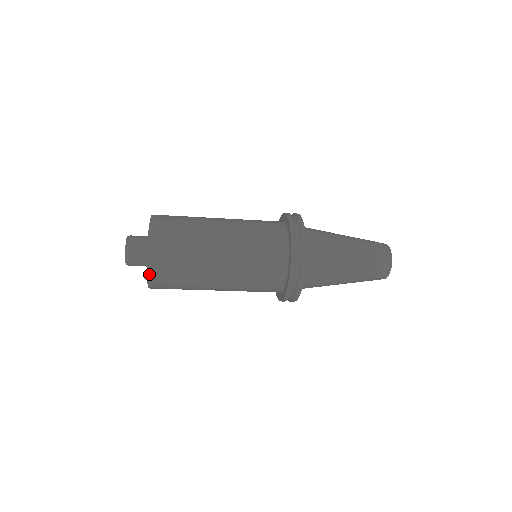
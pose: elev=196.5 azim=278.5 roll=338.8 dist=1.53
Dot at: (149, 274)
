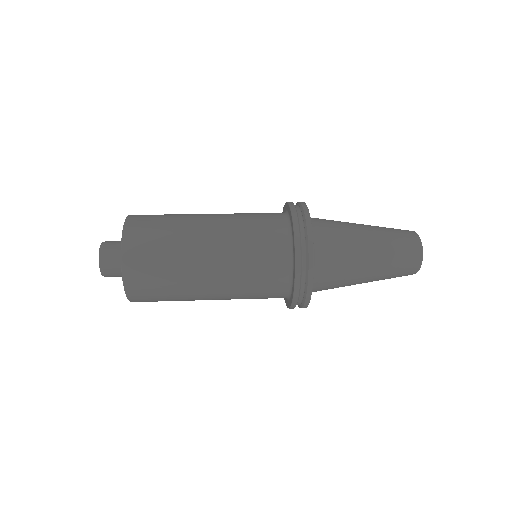
Dot at: (127, 291)
